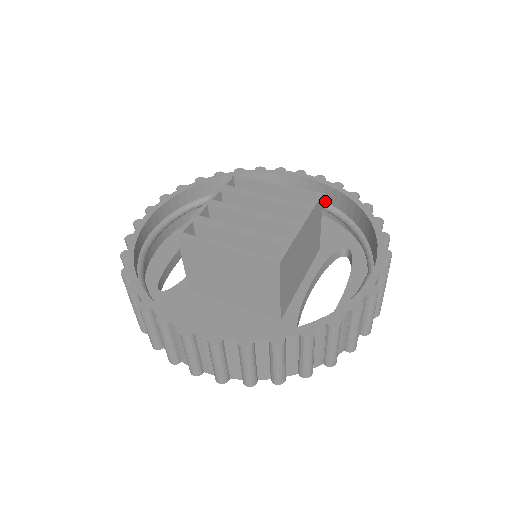
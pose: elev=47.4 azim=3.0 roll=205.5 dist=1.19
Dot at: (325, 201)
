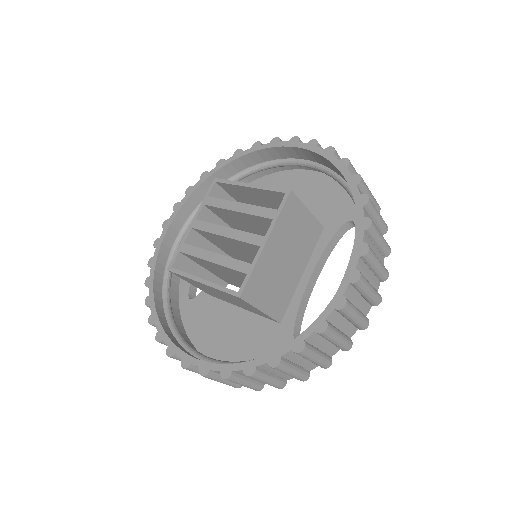
Dot at: (326, 166)
